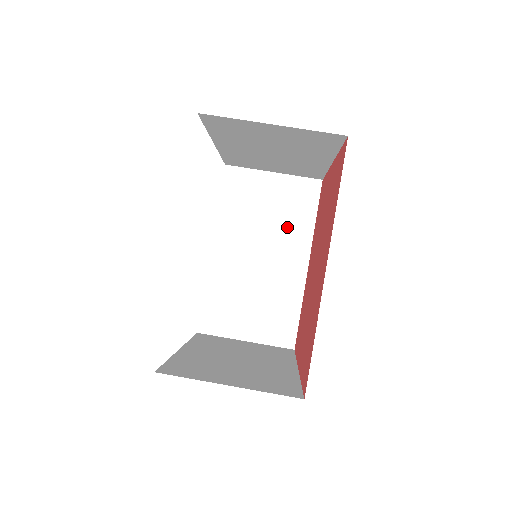
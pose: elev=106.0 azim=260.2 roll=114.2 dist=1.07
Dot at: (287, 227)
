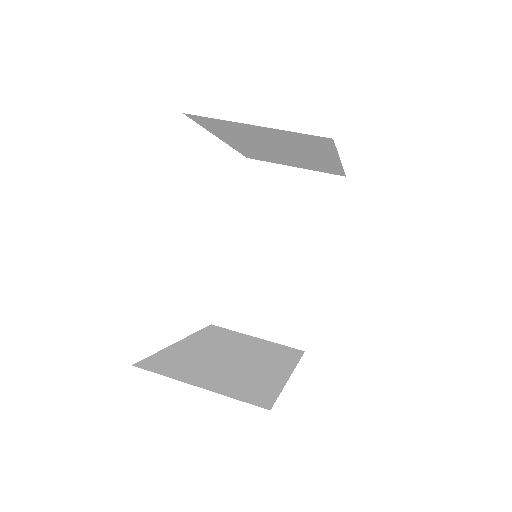
Dot at: (305, 225)
